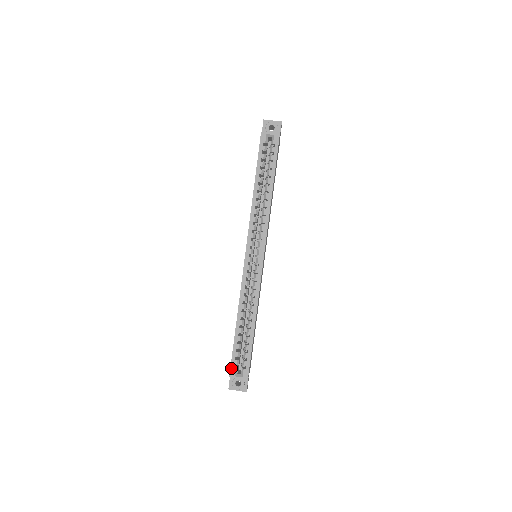
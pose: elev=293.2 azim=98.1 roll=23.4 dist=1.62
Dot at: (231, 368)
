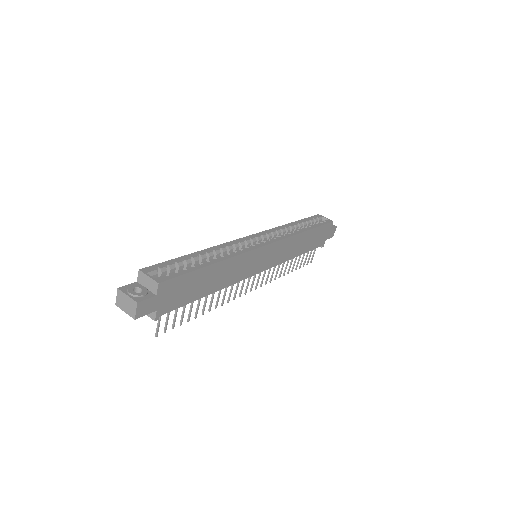
Dot at: (150, 267)
